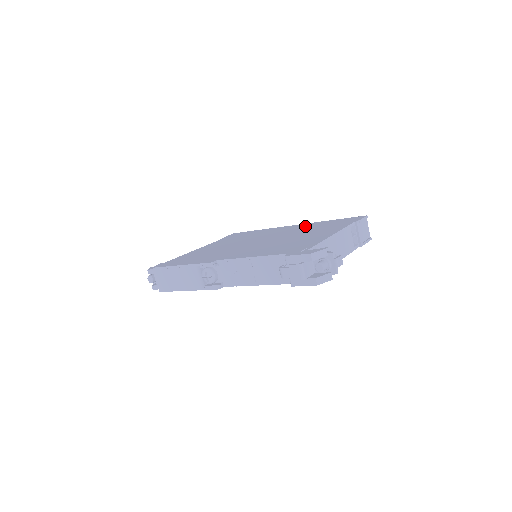
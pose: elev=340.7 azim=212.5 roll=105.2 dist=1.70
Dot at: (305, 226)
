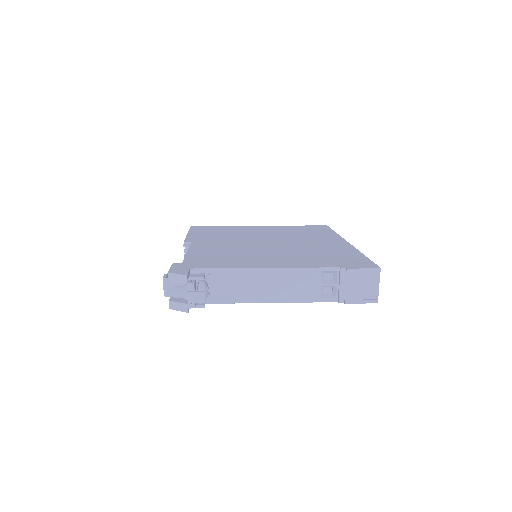
Dot at: (333, 248)
